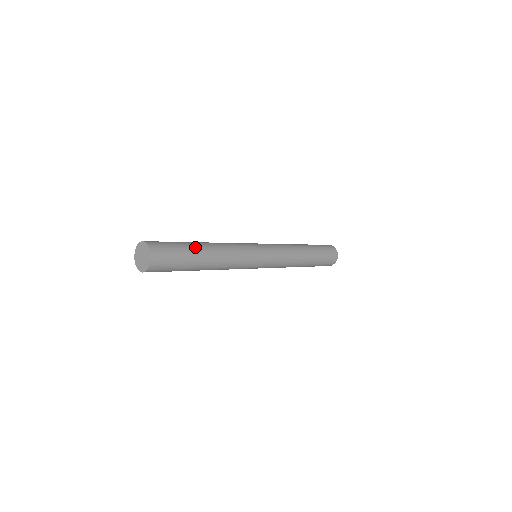
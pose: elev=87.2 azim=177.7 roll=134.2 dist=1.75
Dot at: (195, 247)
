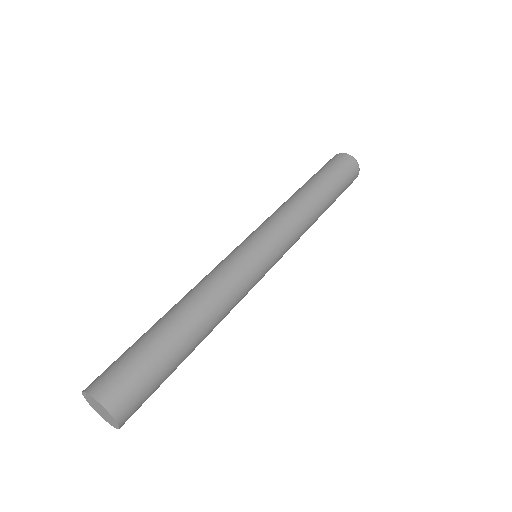
Dot at: (182, 352)
